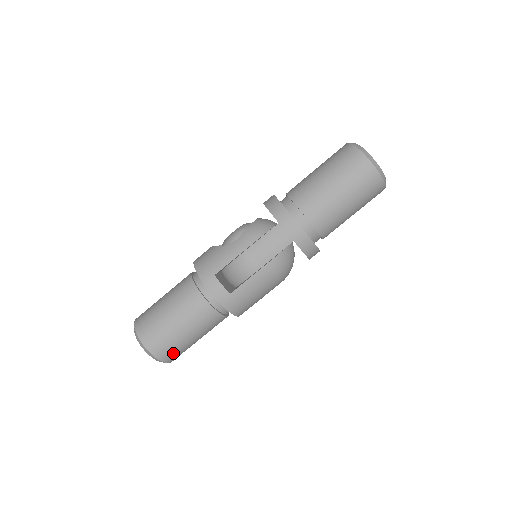
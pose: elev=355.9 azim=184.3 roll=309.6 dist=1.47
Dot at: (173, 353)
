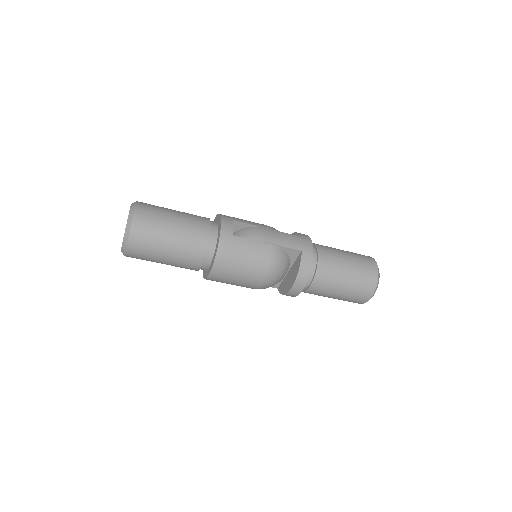
Dot at: (144, 234)
